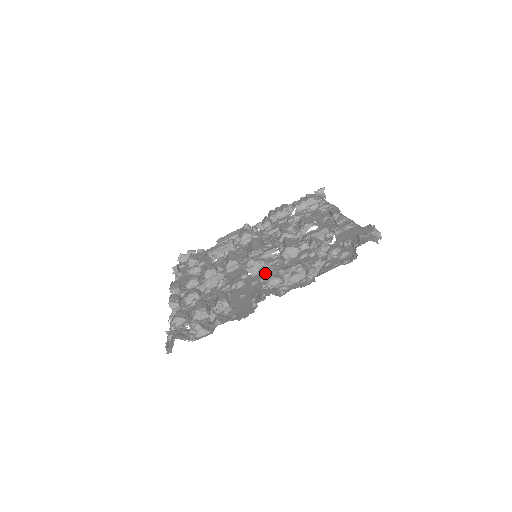
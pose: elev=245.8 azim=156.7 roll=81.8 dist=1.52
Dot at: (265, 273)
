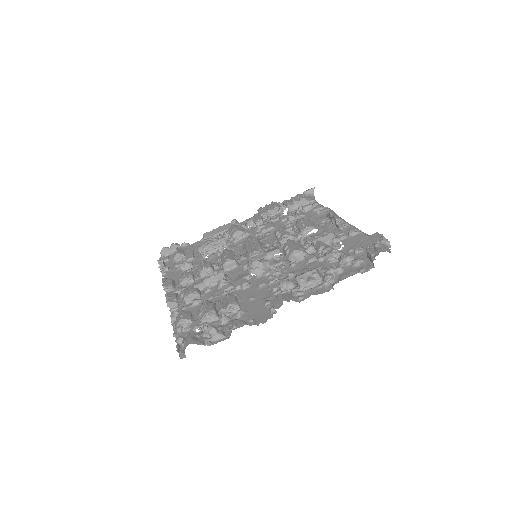
Dot at: (271, 275)
